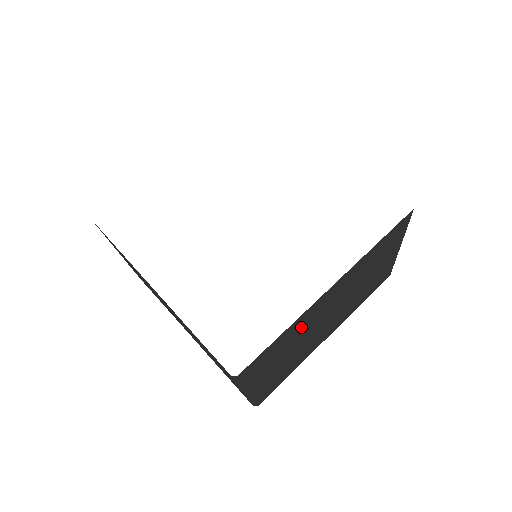
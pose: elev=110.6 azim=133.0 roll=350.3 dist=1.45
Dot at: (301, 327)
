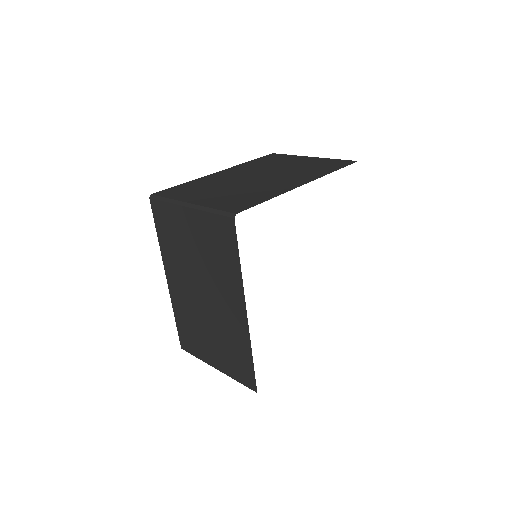
Dot at: occluded
